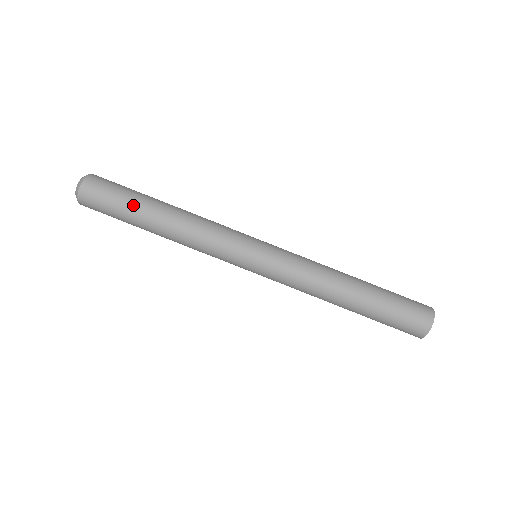
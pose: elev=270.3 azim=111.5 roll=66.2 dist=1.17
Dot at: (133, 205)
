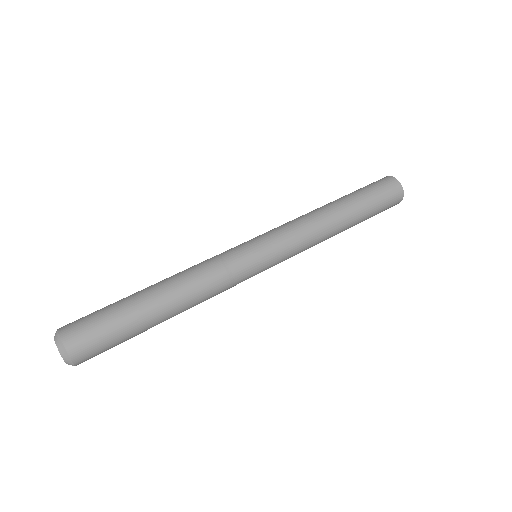
Dot at: (122, 299)
